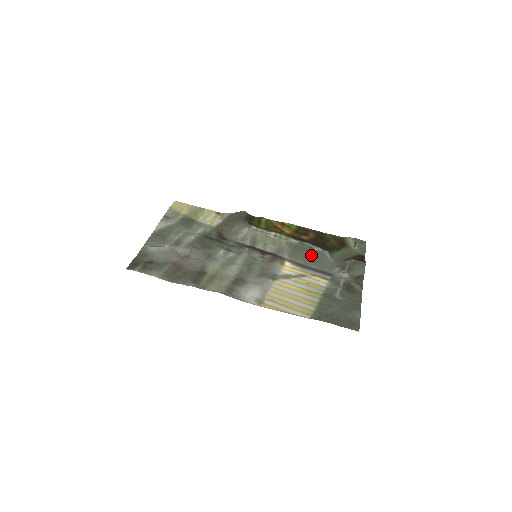
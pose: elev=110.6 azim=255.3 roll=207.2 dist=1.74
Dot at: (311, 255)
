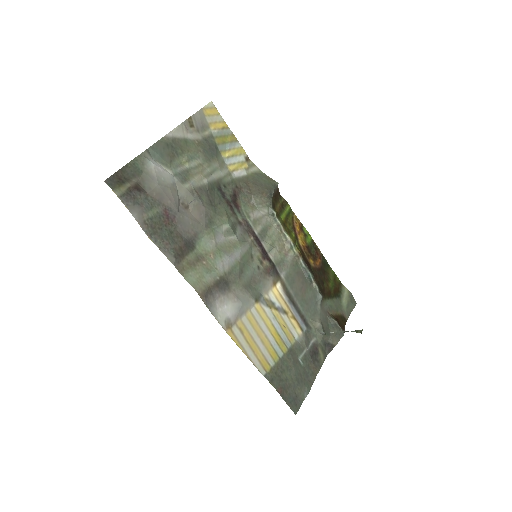
Dot at: (306, 290)
